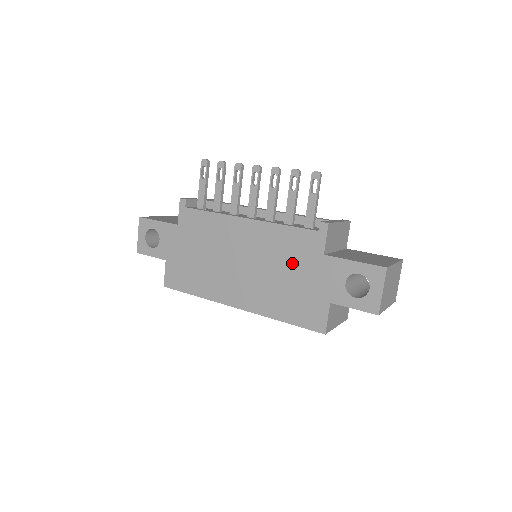
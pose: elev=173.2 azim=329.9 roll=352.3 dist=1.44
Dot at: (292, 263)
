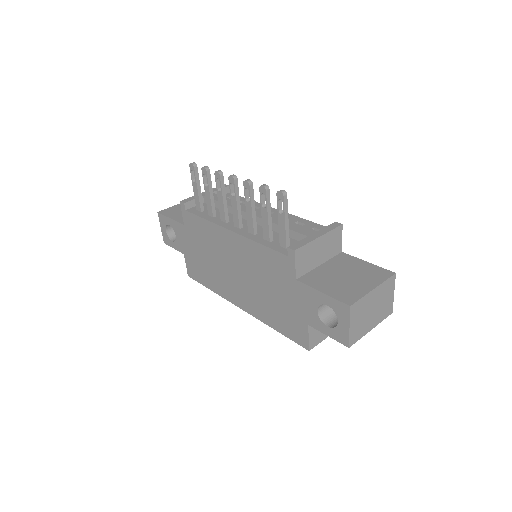
Dot at: (272, 281)
